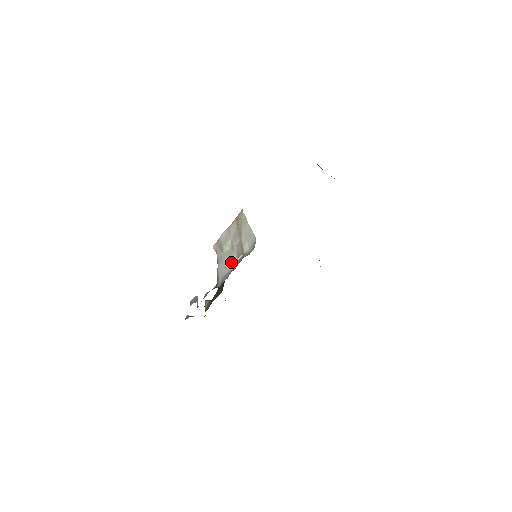
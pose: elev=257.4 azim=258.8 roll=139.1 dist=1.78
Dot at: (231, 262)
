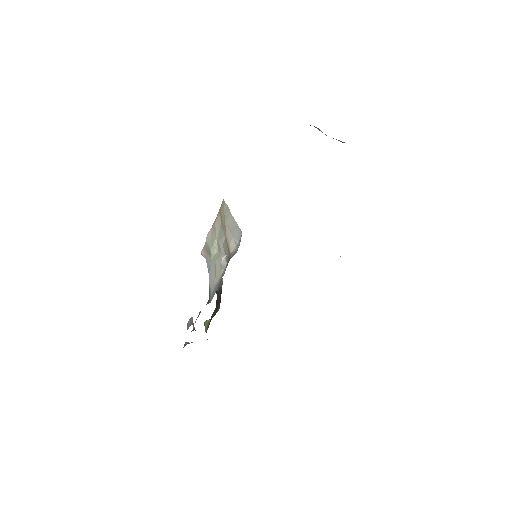
Dot at: (220, 268)
